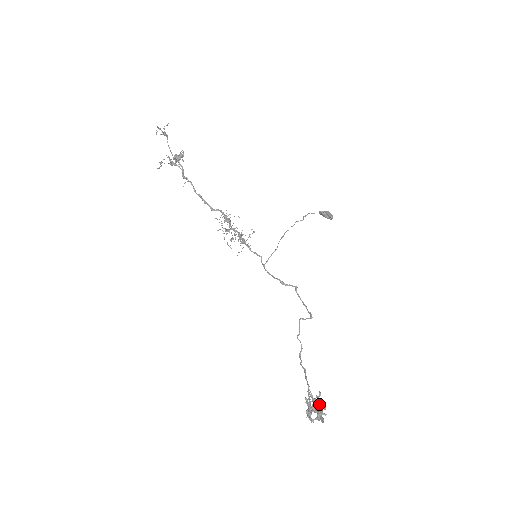
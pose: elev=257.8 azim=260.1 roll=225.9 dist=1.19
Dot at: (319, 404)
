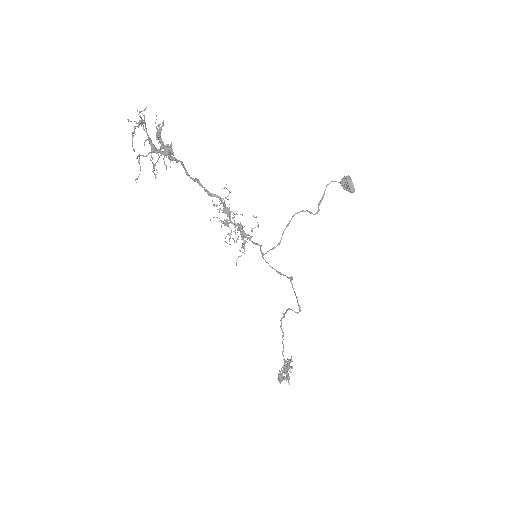
Dot at: occluded
